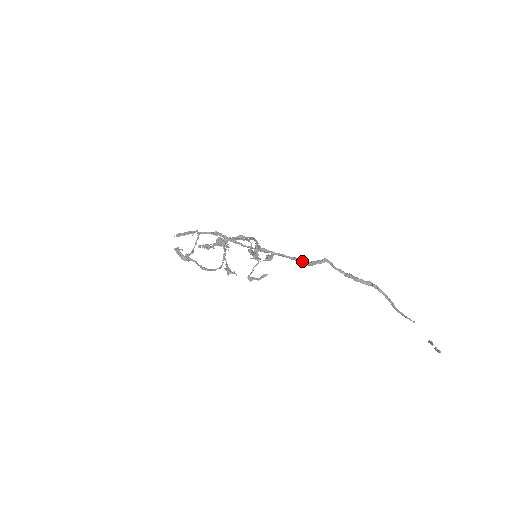
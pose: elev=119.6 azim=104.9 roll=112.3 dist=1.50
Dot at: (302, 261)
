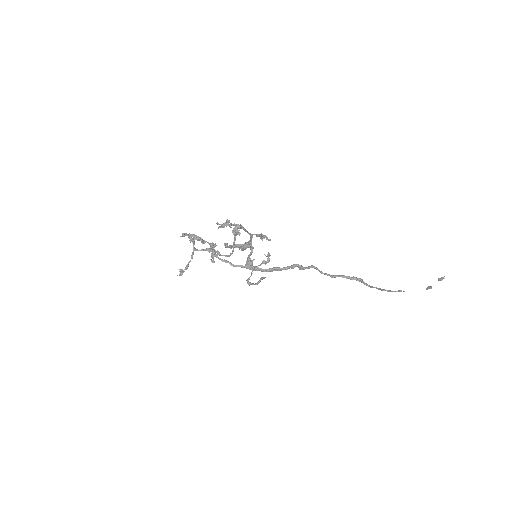
Dot at: (294, 265)
